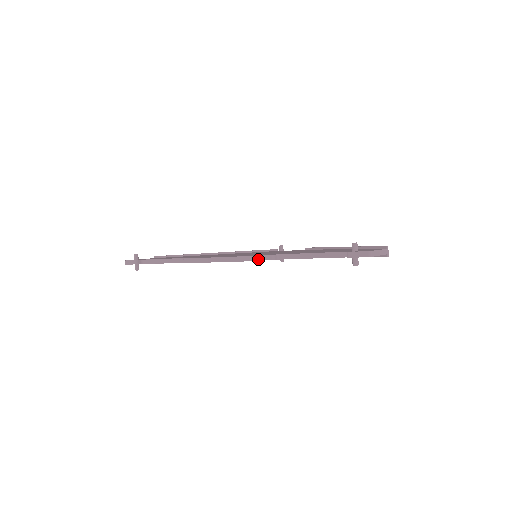
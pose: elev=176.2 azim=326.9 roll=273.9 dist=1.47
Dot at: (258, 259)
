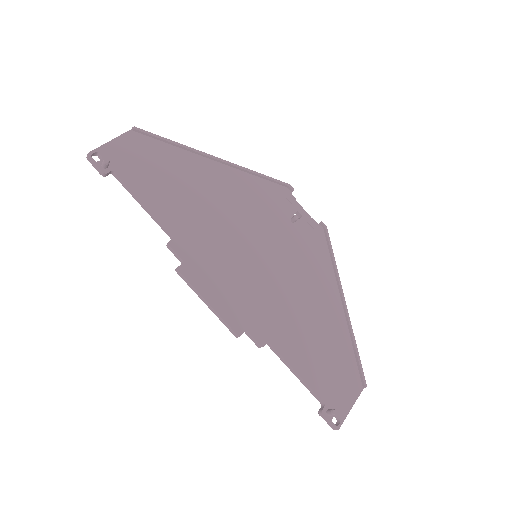
Dot at: (246, 334)
